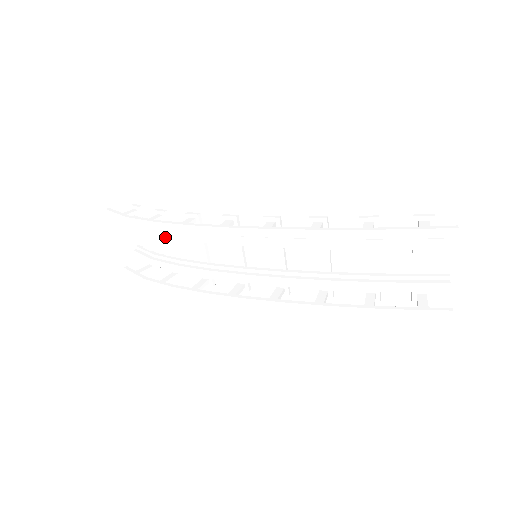
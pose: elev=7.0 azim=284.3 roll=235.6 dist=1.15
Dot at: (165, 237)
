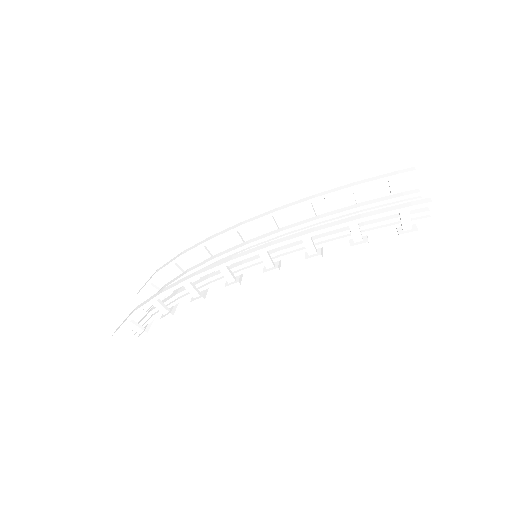
Dot at: occluded
